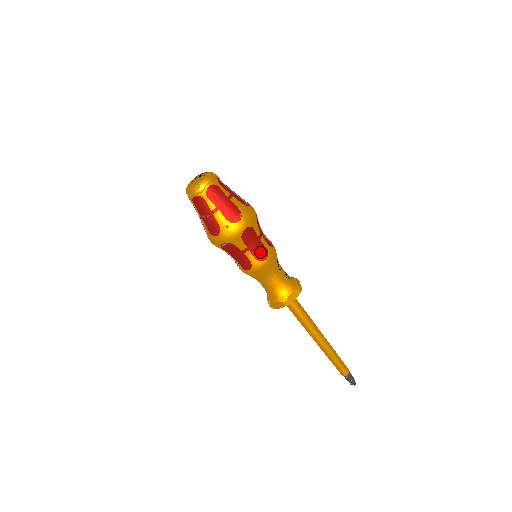
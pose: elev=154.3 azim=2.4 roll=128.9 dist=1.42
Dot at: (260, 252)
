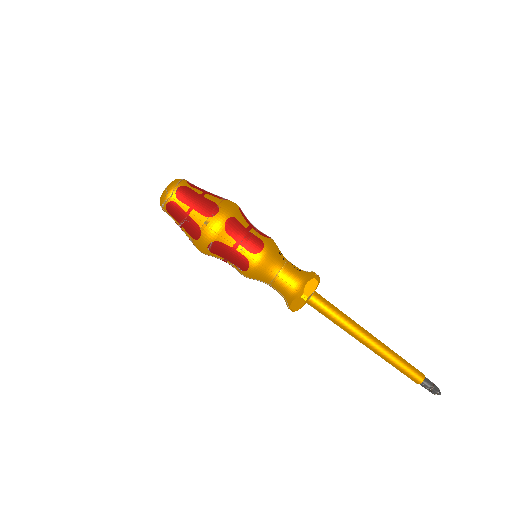
Dot at: (253, 244)
